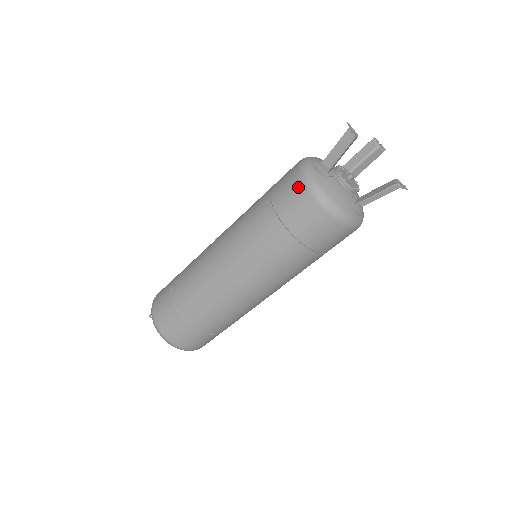
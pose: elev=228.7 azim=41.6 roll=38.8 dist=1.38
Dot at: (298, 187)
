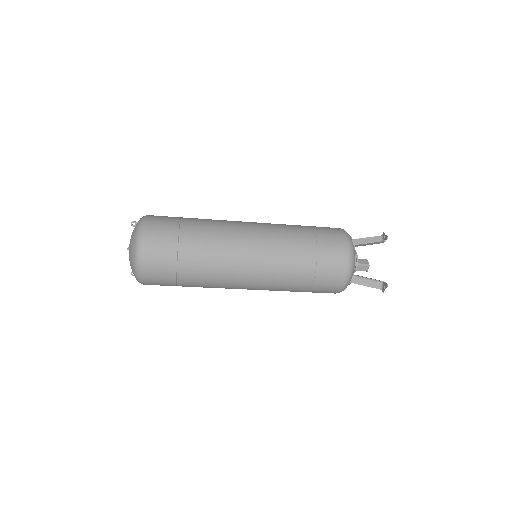
Dot at: (340, 235)
